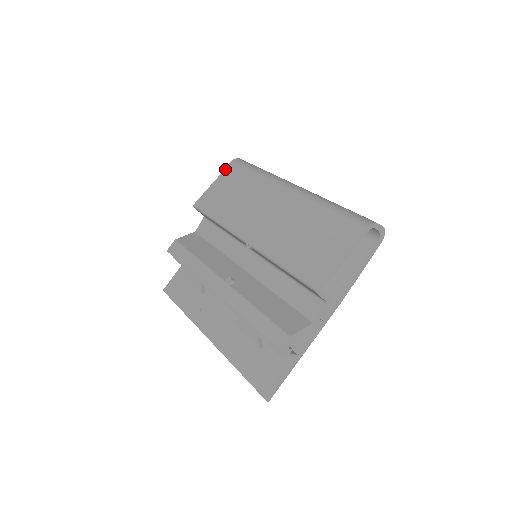
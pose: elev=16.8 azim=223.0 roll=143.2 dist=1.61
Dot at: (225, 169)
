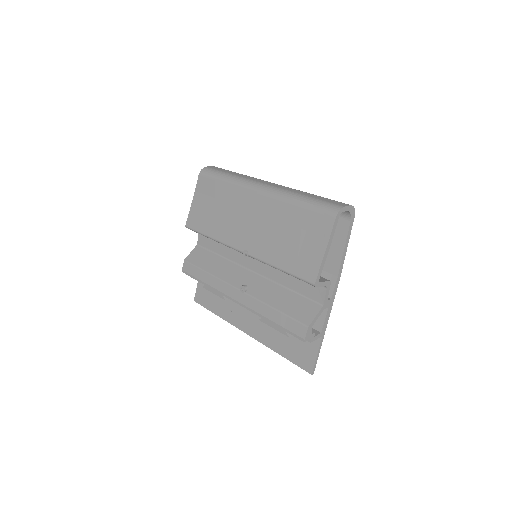
Dot at: (197, 183)
